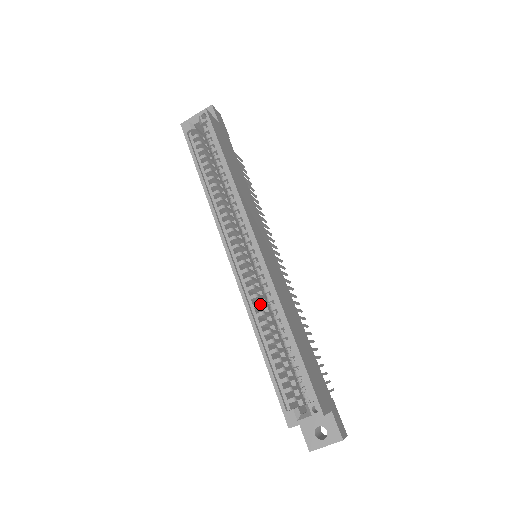
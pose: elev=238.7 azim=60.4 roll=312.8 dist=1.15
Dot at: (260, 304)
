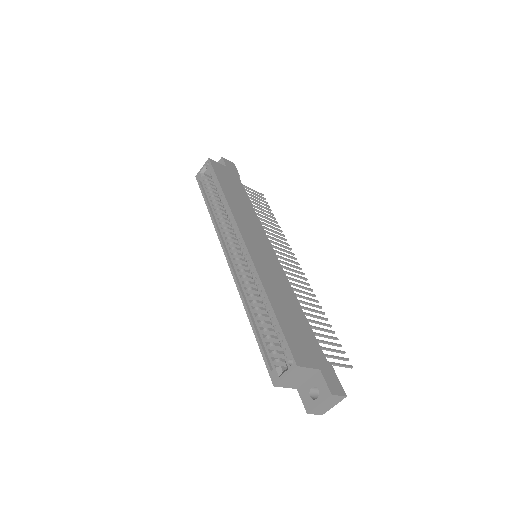
Dot at: (250, 288)
